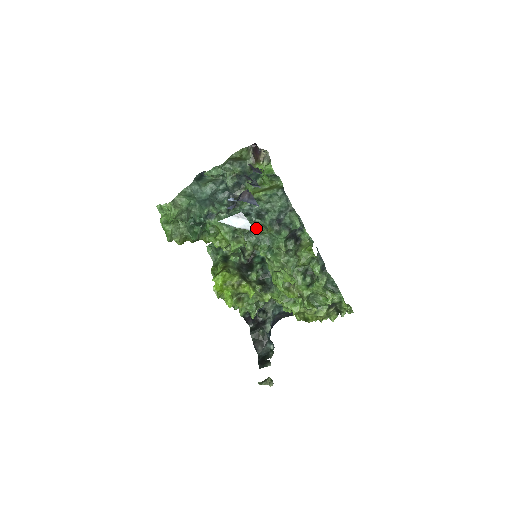
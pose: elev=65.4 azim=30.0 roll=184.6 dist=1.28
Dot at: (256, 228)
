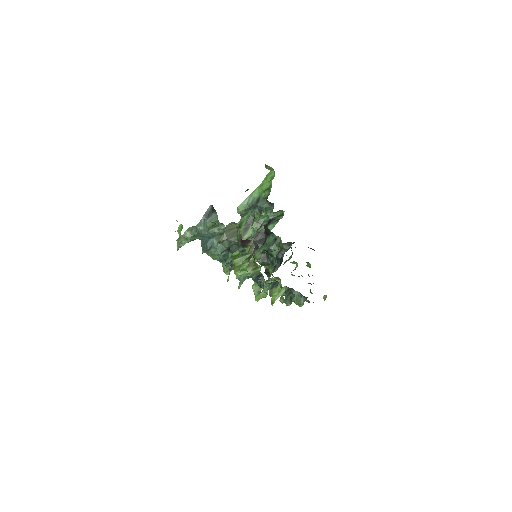
Dot at: (237, 276)
